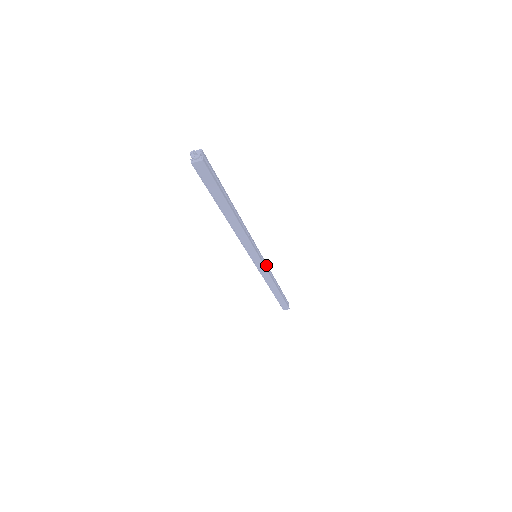
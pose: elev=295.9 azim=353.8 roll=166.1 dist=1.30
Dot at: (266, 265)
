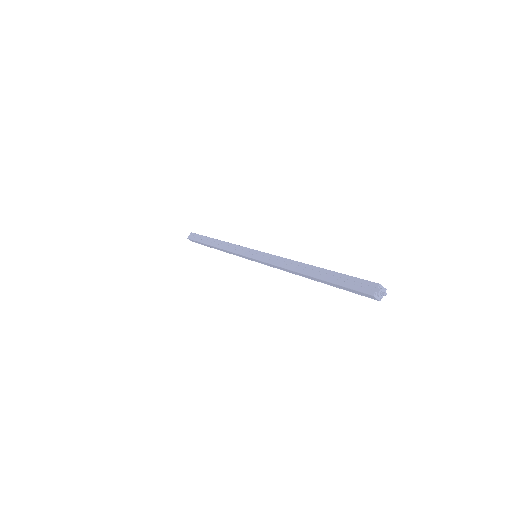
Dot at: occluded
